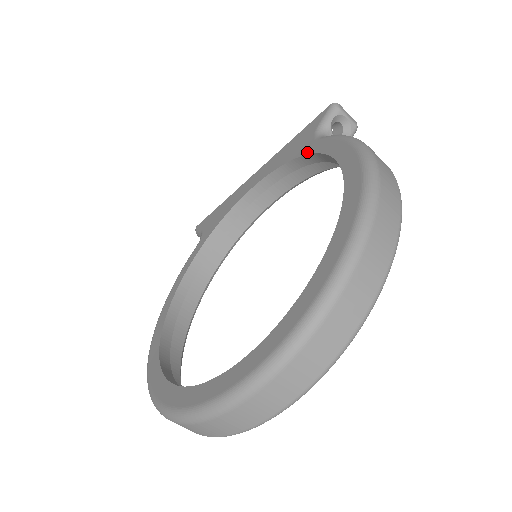
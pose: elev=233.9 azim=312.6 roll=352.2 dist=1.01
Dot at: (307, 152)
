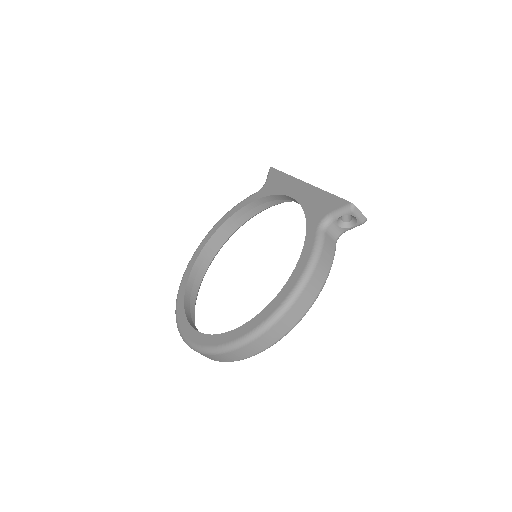
Dot at: (308, 230)
